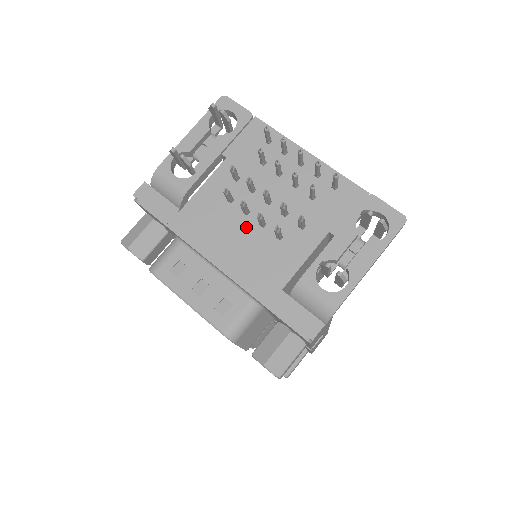
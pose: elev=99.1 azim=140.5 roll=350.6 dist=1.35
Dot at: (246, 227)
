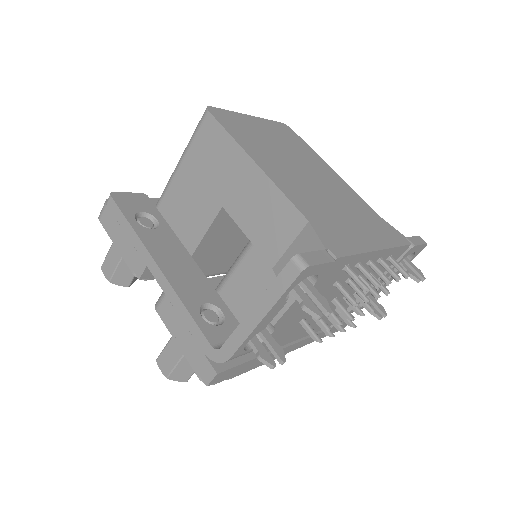
Dot at: (313, 322)
